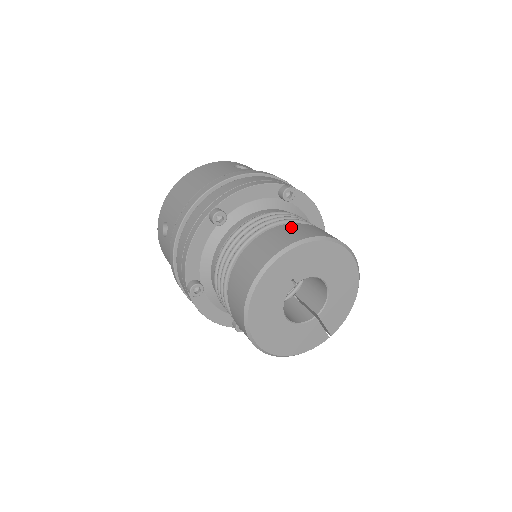
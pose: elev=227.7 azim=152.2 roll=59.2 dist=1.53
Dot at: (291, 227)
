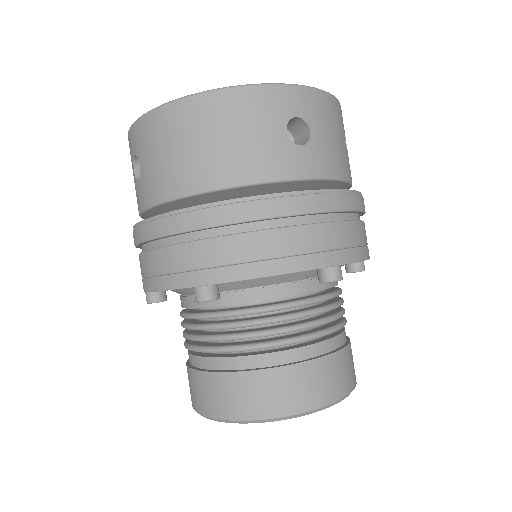
Dot at: (294, 373)
